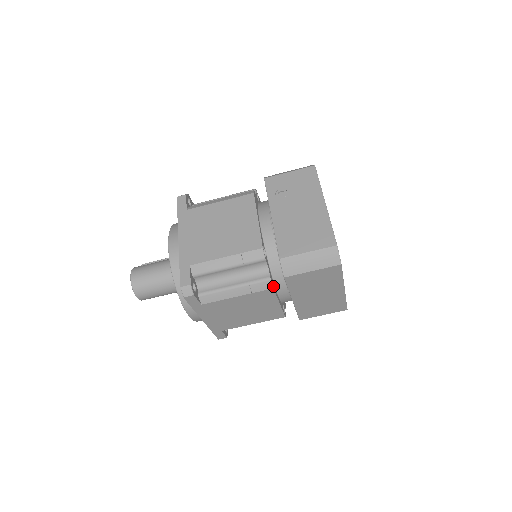
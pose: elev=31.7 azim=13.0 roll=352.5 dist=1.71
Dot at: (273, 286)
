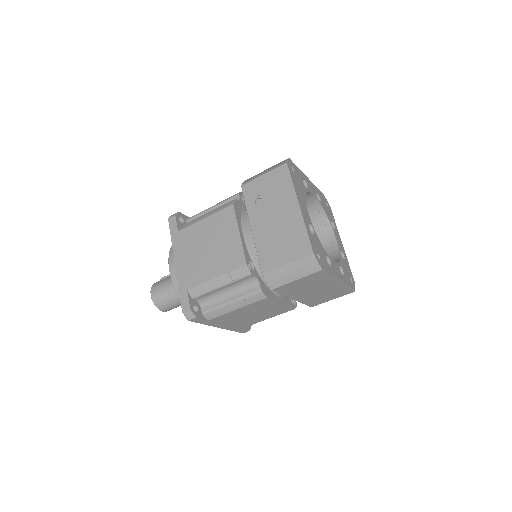
Dot at: (267, 294)
